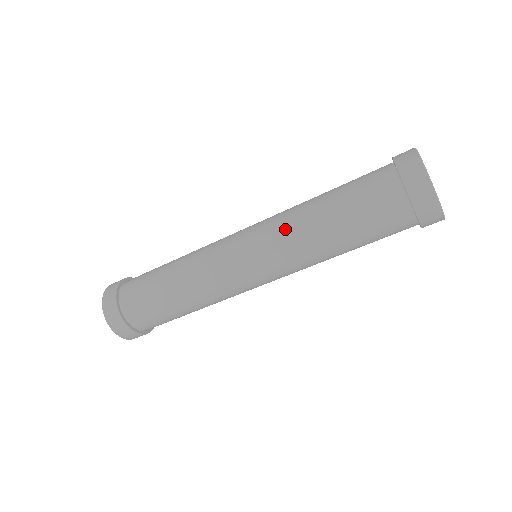
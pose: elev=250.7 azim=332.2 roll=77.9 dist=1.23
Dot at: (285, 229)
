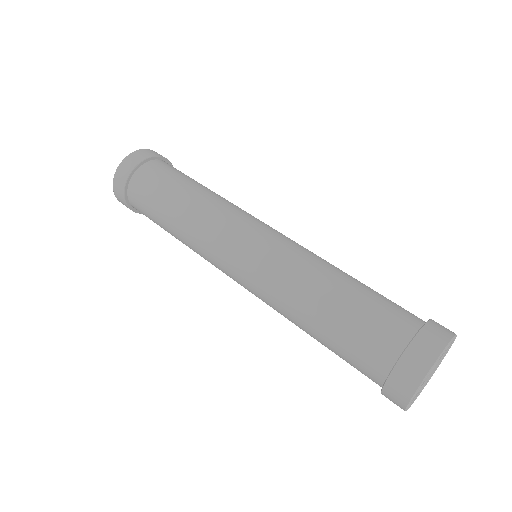
Dot at: (278, 284)
